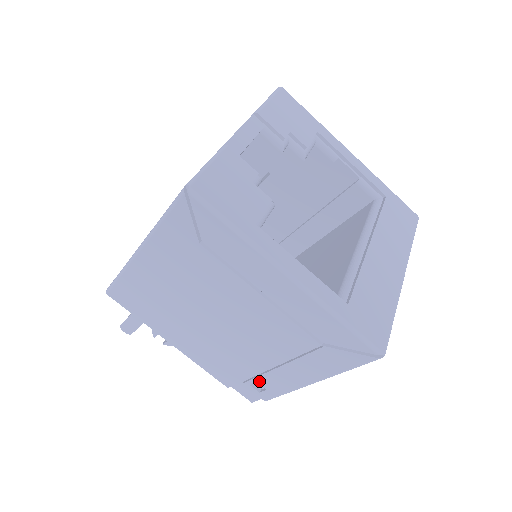
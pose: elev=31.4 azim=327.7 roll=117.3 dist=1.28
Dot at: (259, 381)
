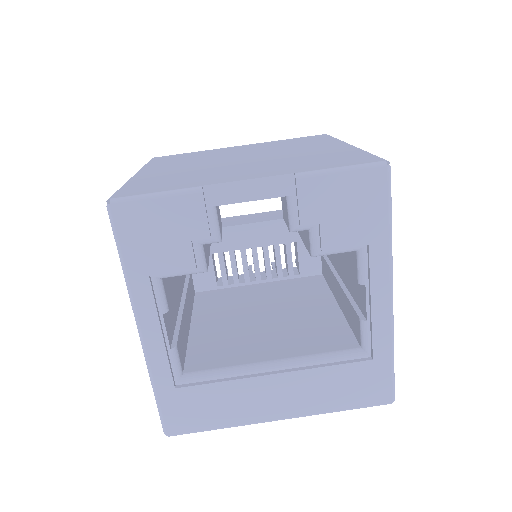
Dot at: occluded
